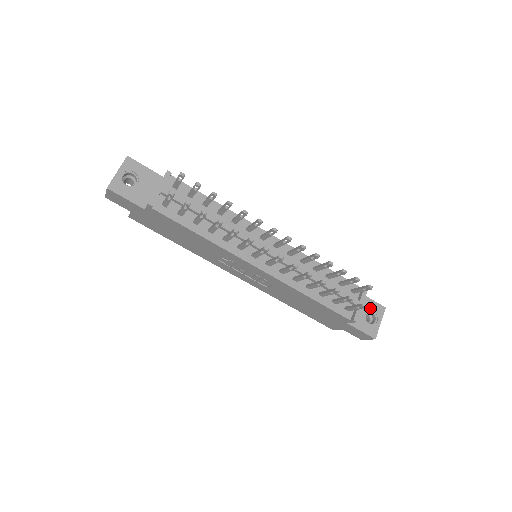
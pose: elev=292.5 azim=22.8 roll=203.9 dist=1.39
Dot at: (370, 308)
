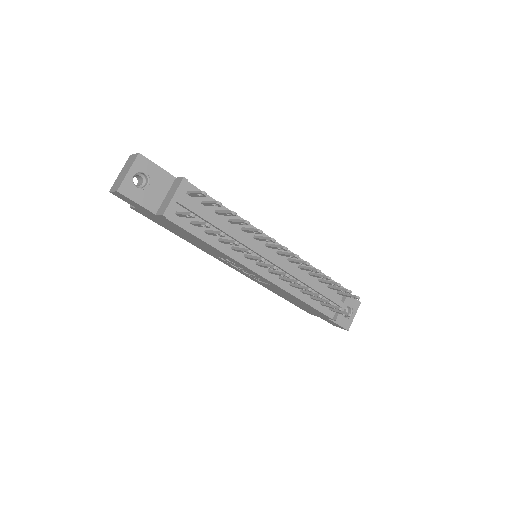
Dot at: (348, 303)
